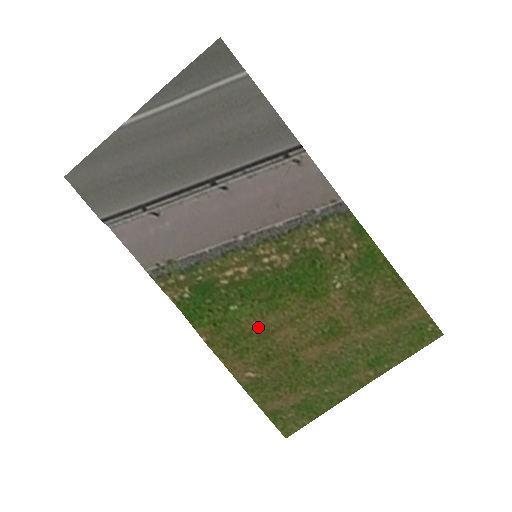
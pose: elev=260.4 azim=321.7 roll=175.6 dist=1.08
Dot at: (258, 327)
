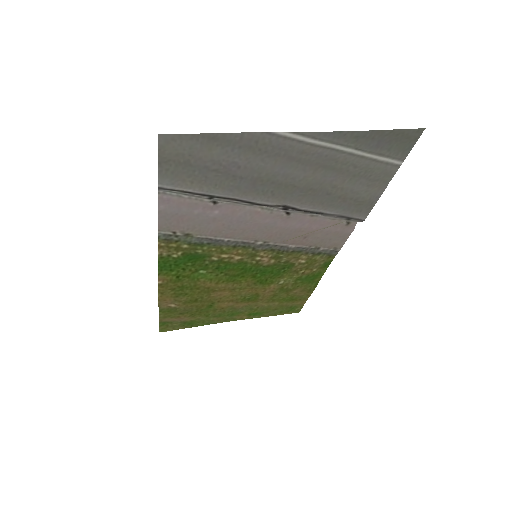
Dot at: (208, 286)
